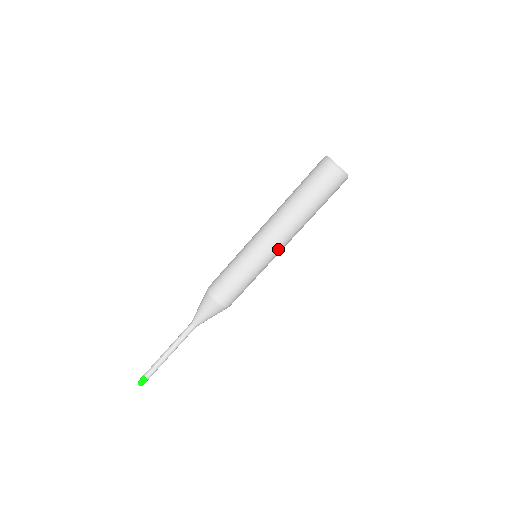
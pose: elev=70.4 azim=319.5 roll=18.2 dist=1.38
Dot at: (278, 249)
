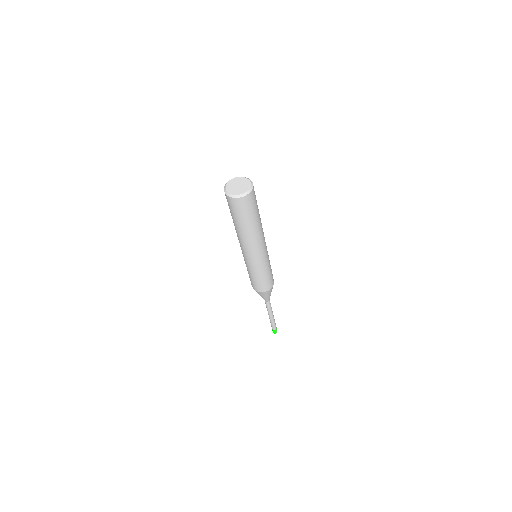
Dot at: (258, 253)
